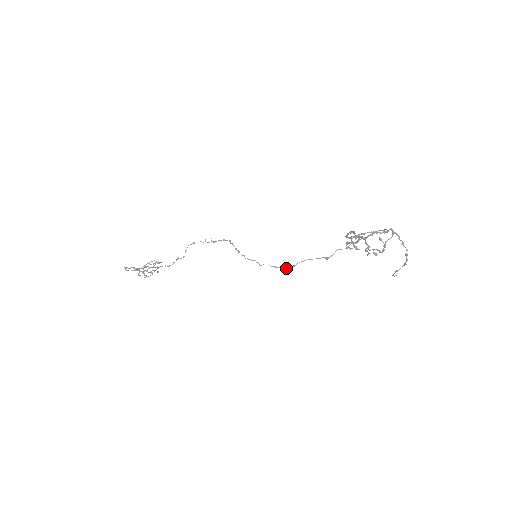
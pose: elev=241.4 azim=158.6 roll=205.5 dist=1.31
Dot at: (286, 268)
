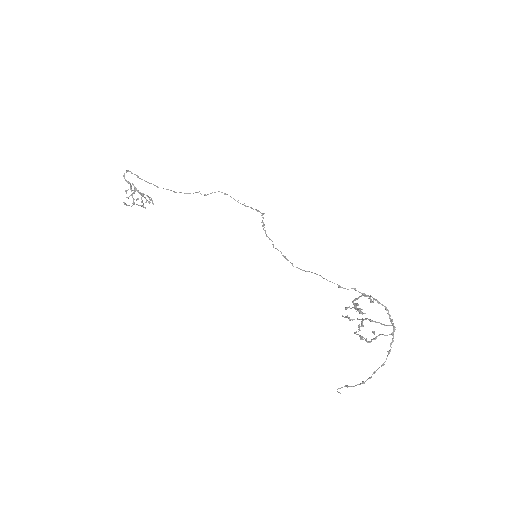
Dot at: occluded
